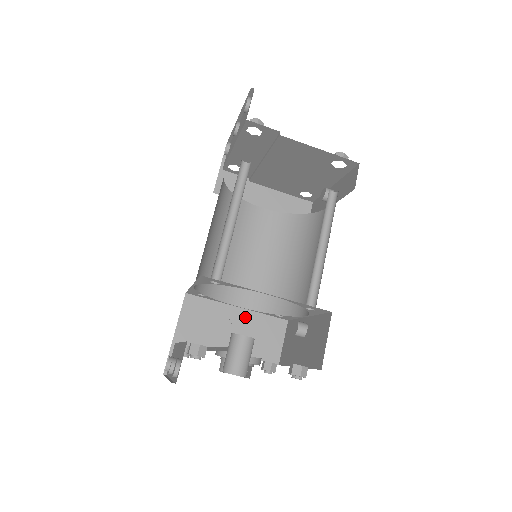
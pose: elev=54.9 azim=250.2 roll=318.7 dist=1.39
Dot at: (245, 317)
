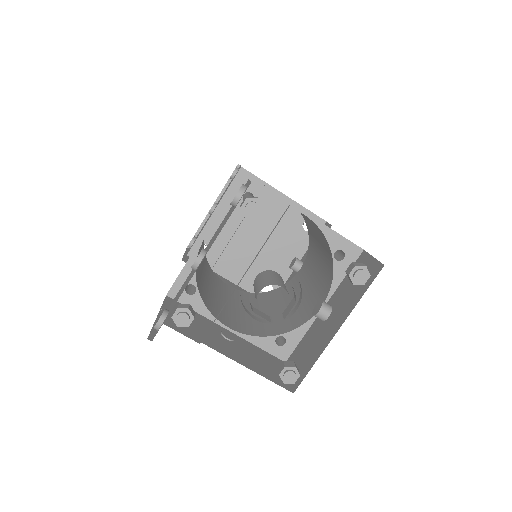
Dot at: (238, 340)
